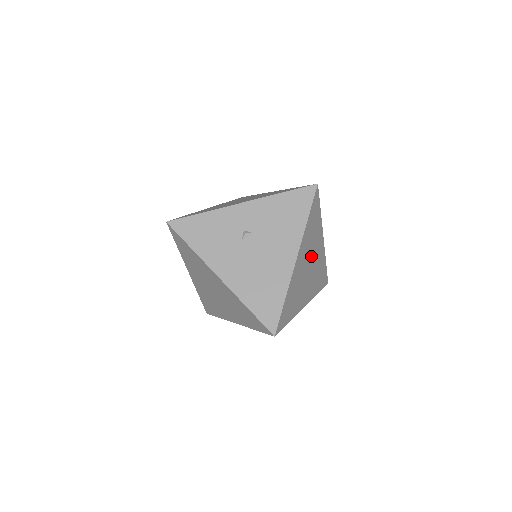
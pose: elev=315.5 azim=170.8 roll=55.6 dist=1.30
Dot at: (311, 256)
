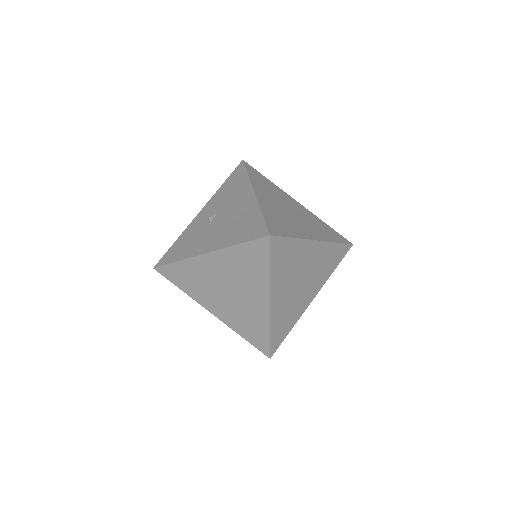
Dot at: (285, 204)
